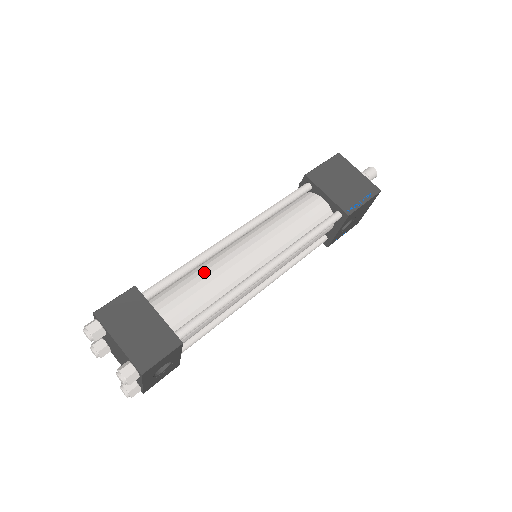
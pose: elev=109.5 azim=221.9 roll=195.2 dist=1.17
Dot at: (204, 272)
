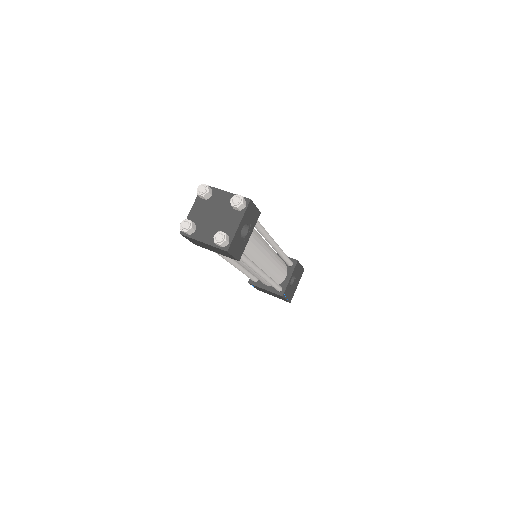
Dot at: occluded
